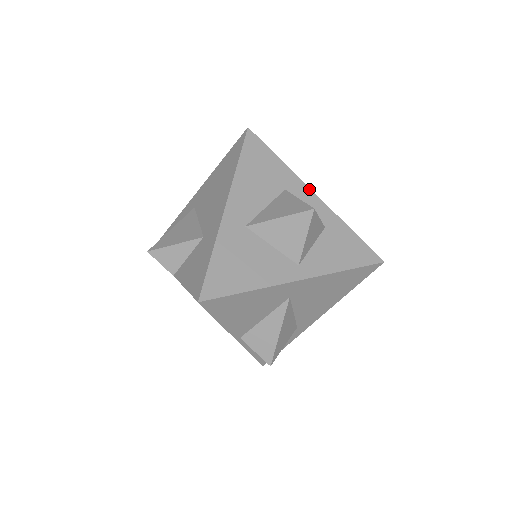
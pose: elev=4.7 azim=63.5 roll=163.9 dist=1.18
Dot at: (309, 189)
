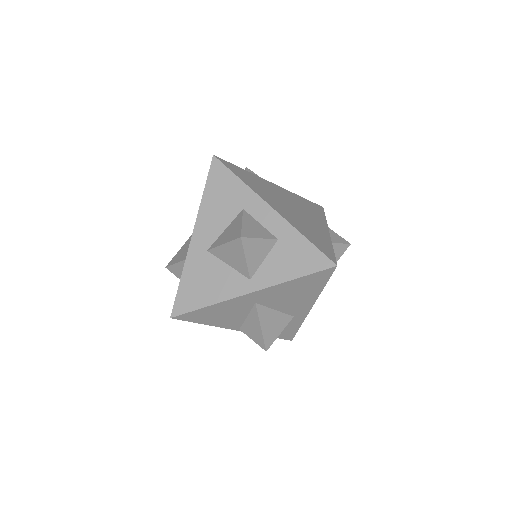
Dot at: (266, 203)
